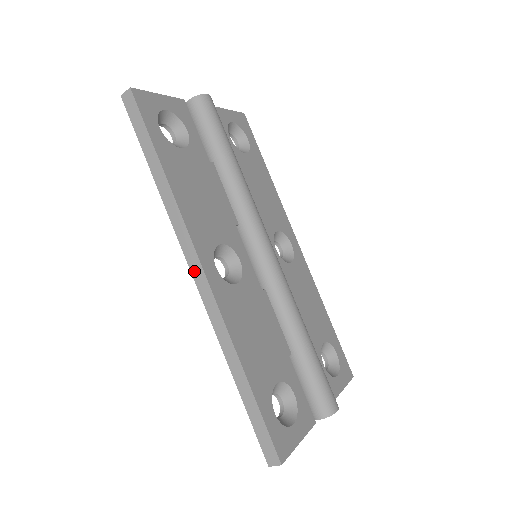
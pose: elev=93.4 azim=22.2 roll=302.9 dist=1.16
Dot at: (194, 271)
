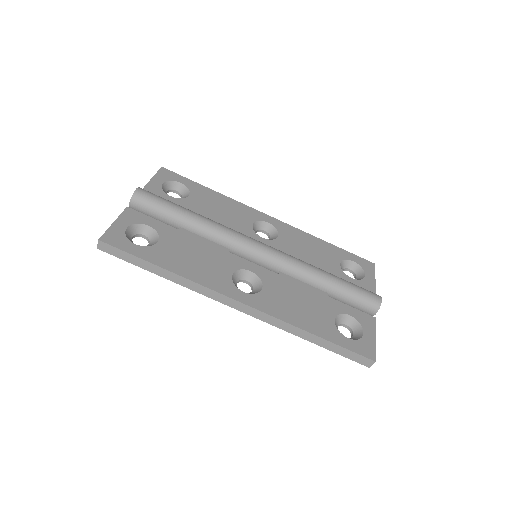
Dot at: (234, 306)
